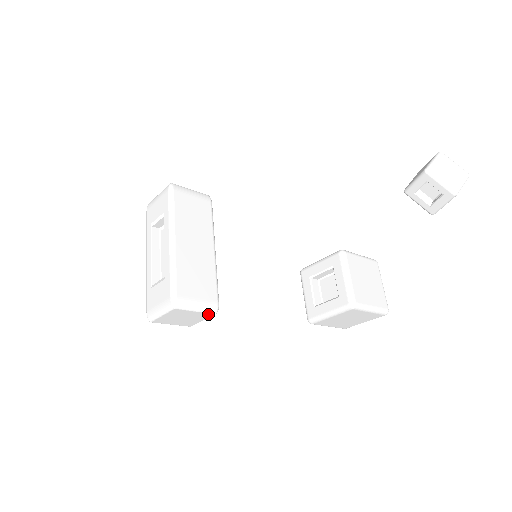
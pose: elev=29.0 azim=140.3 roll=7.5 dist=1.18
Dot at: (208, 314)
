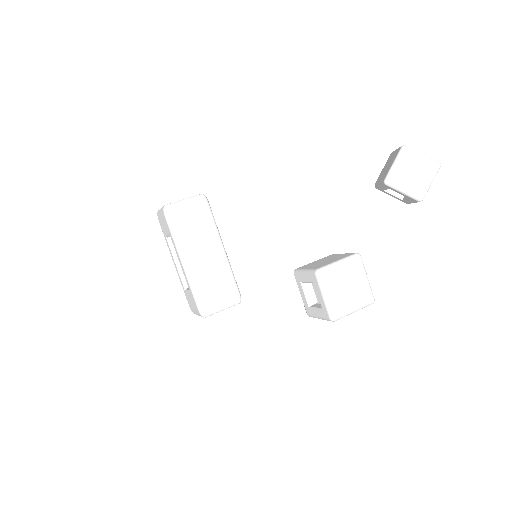
Dot at: (234, 305)
